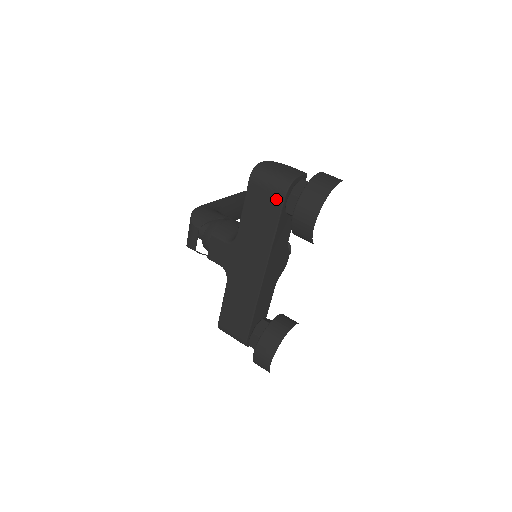
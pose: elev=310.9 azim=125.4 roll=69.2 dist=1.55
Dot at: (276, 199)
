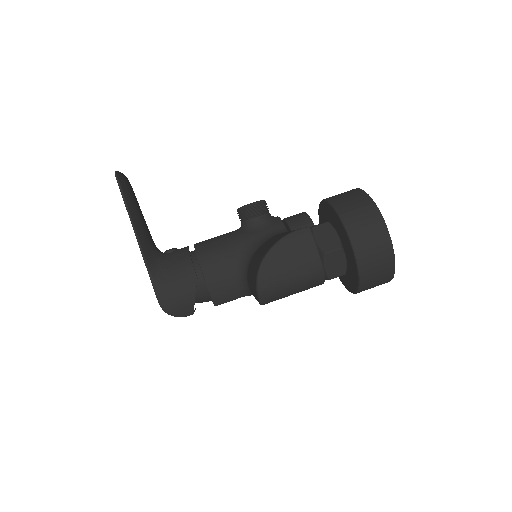
Dot at: occluded
